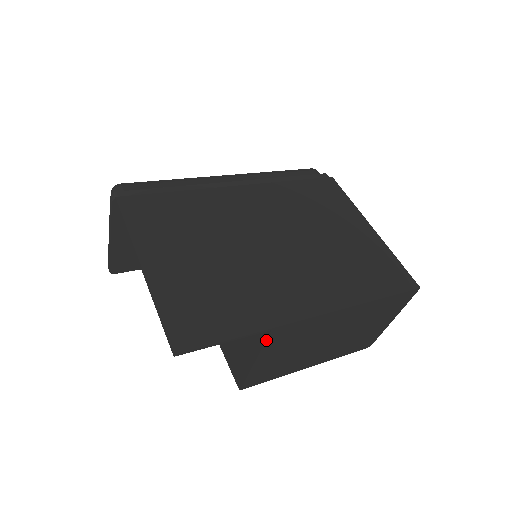
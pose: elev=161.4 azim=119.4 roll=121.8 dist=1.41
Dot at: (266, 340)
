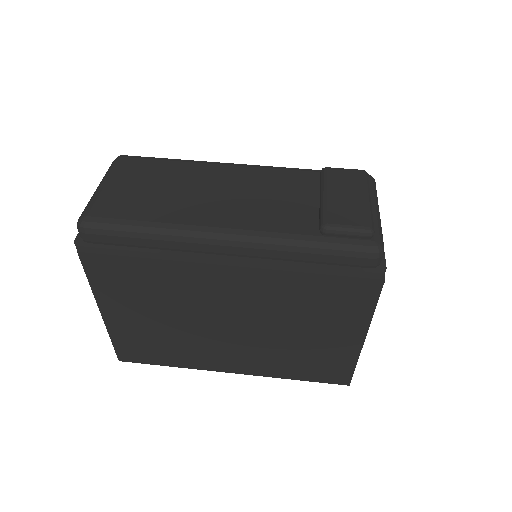
Dot at: occluded
